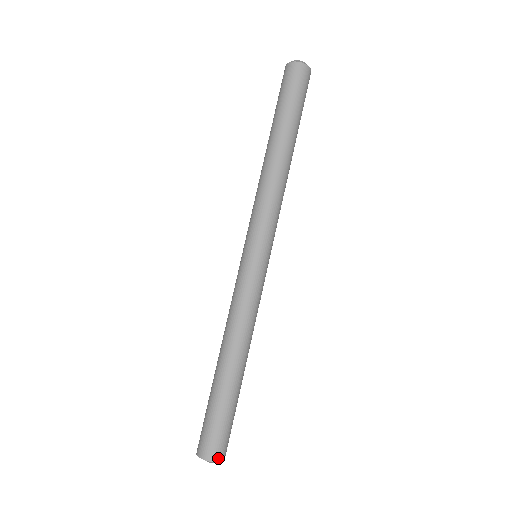
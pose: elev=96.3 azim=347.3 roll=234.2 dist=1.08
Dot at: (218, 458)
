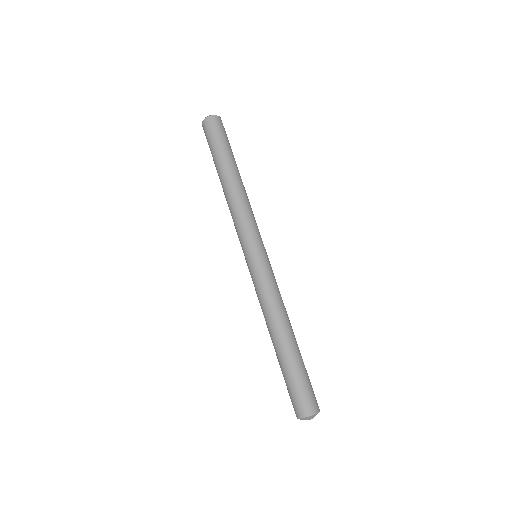
Dot at: (316, 410)
